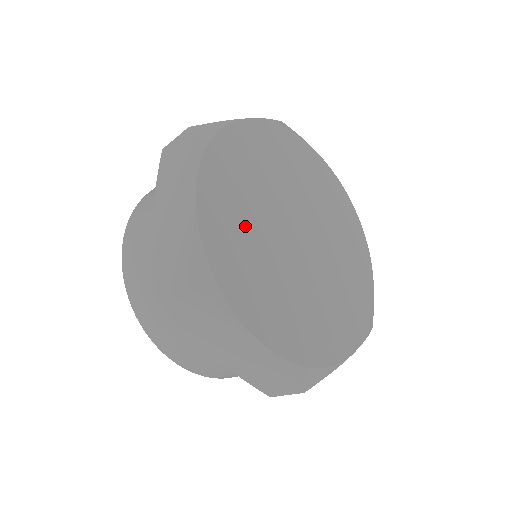
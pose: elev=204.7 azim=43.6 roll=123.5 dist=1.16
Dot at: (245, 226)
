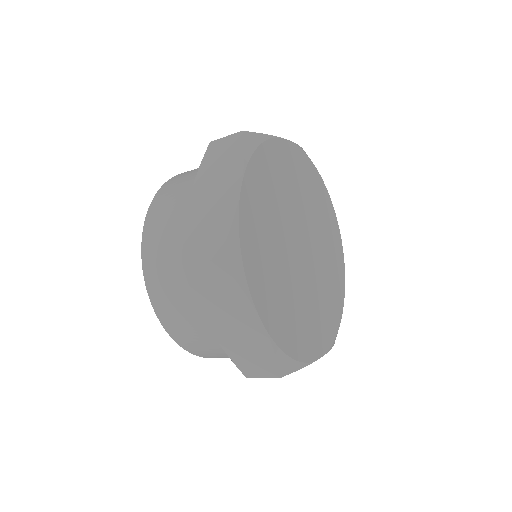
Dot at: (285, 296)
